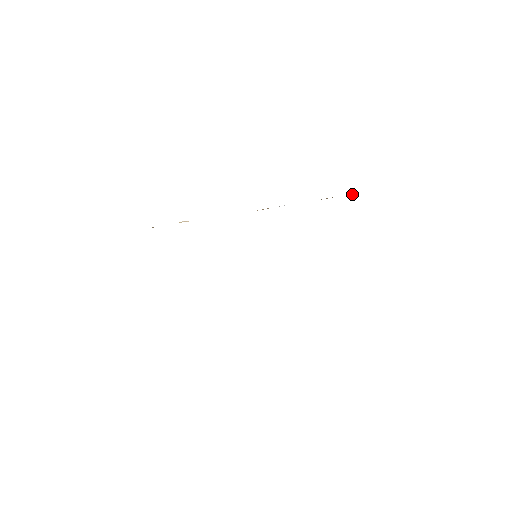
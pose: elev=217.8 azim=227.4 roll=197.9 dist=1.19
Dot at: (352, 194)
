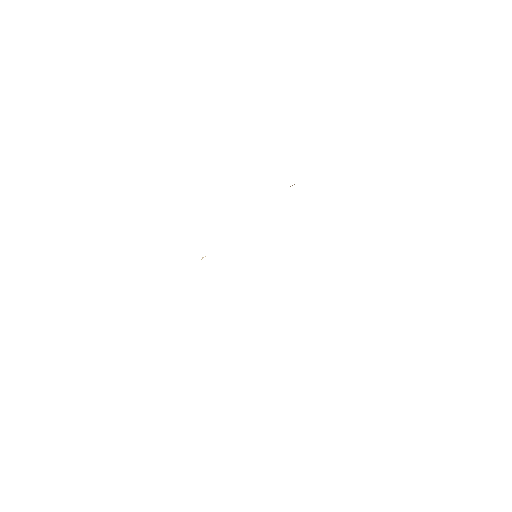
Dot at: occluded
